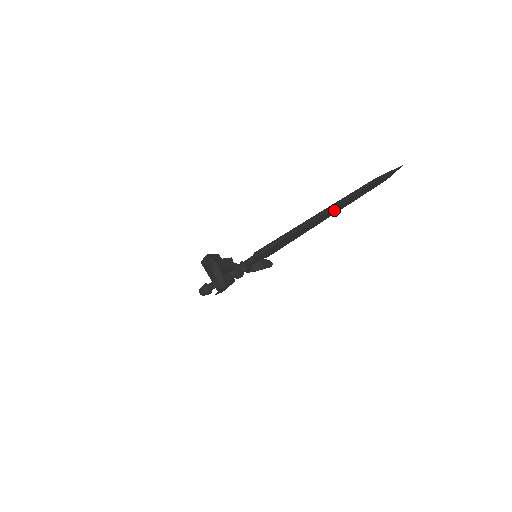
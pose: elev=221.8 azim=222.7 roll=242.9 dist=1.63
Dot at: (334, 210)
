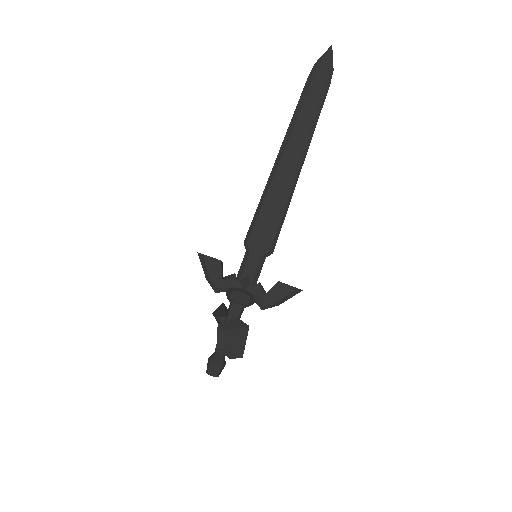
Dot at: (301, 129)
